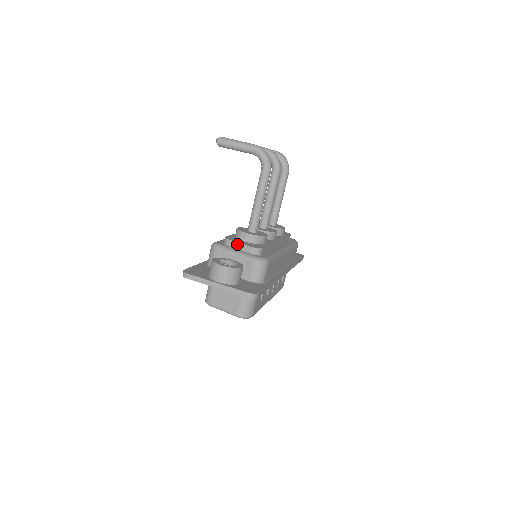
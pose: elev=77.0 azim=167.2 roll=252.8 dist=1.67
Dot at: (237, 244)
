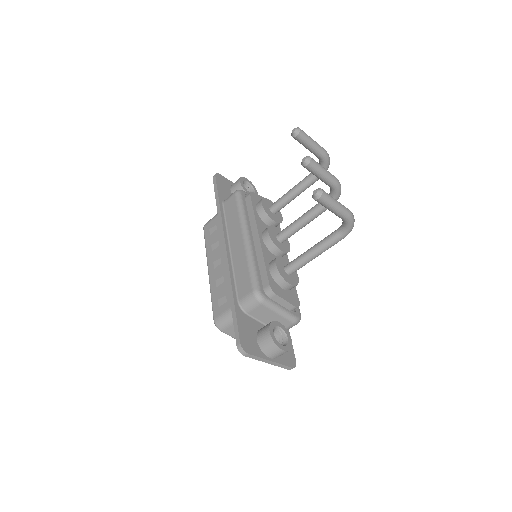
Dot at: (282, 300)
